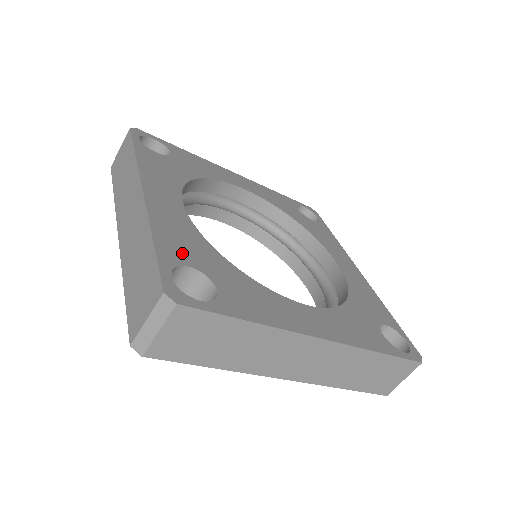
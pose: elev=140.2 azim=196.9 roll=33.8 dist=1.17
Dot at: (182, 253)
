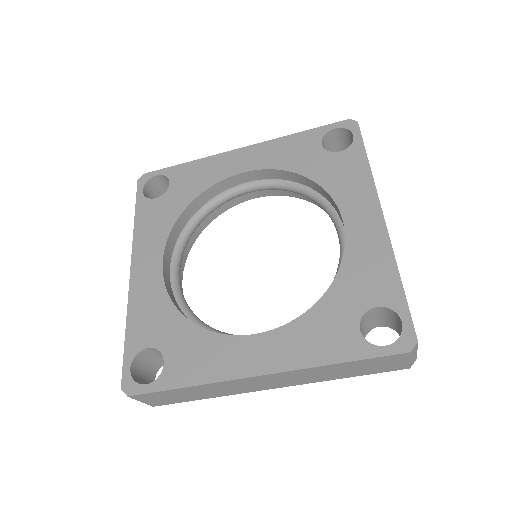
Dot at: (145, 334)
